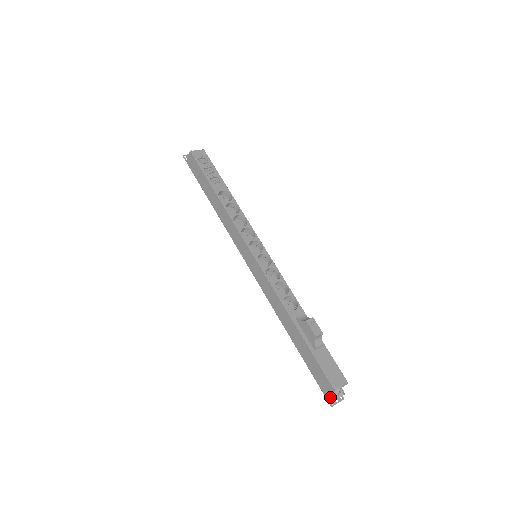
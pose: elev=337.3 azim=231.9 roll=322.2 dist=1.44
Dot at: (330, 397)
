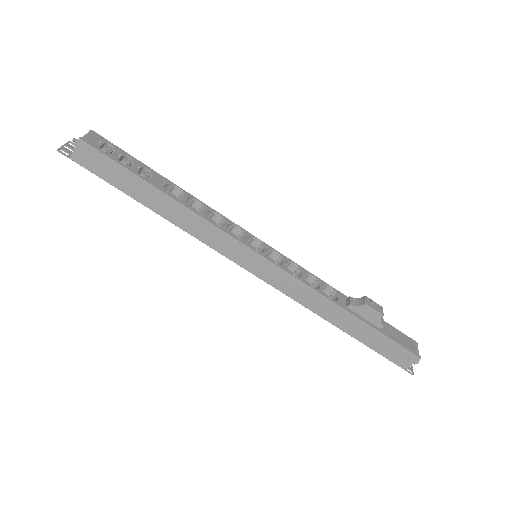
Dot at: (406, 367)
